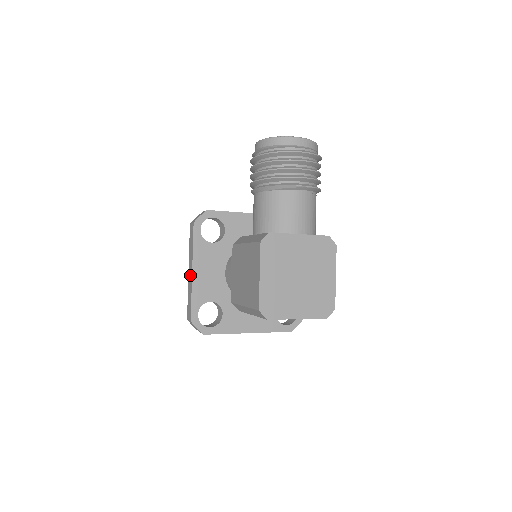
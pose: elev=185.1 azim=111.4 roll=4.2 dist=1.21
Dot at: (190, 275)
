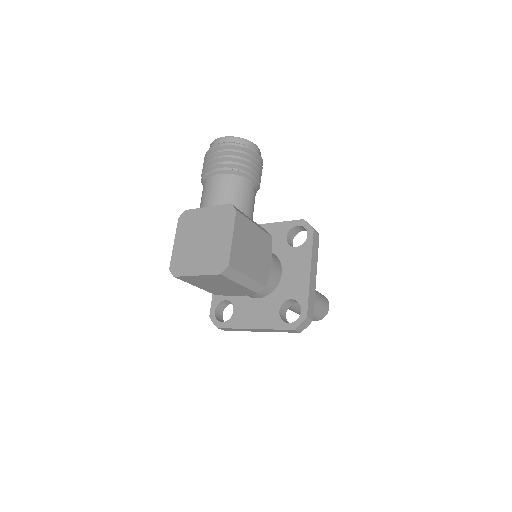
Dot at: occluded
